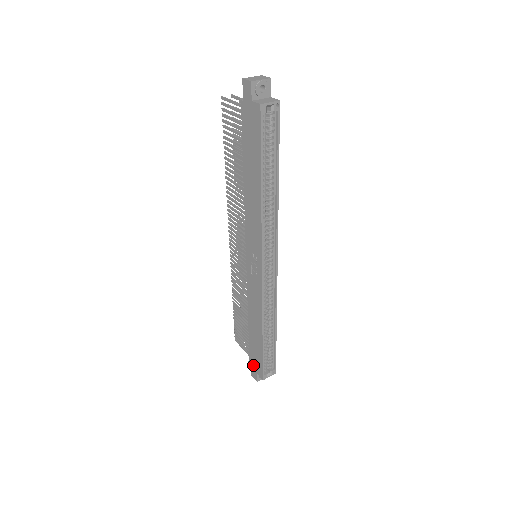
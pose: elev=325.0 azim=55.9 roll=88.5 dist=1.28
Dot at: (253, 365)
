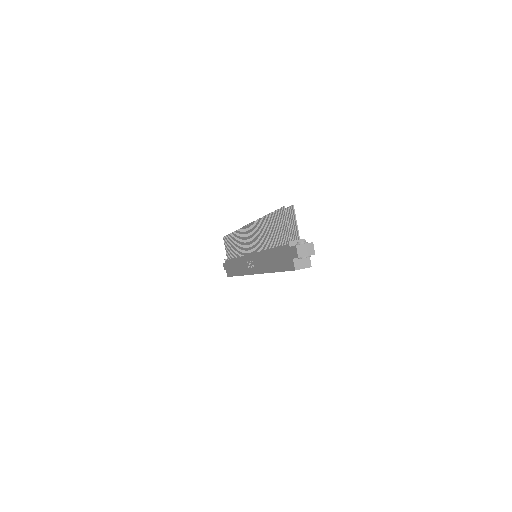
Dot at: (226, 265)
